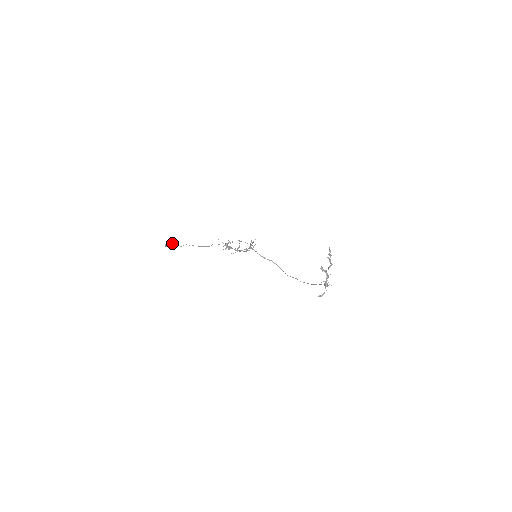
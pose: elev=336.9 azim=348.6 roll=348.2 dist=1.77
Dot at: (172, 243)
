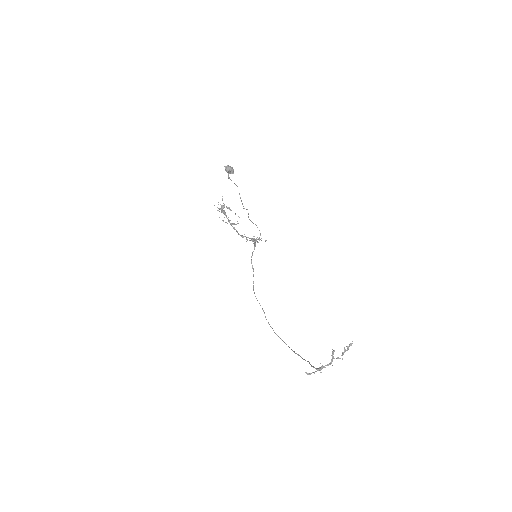
Dot at: (233, 172)
